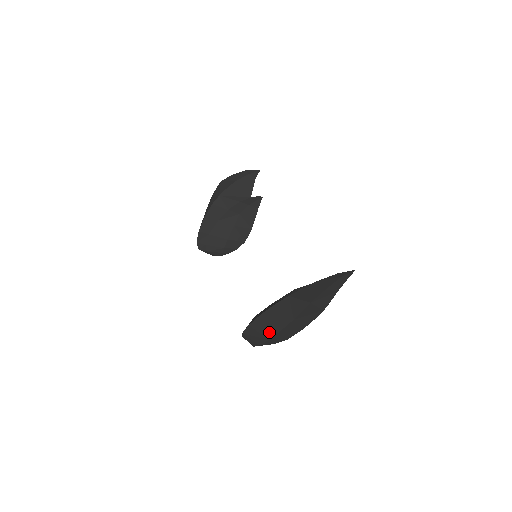
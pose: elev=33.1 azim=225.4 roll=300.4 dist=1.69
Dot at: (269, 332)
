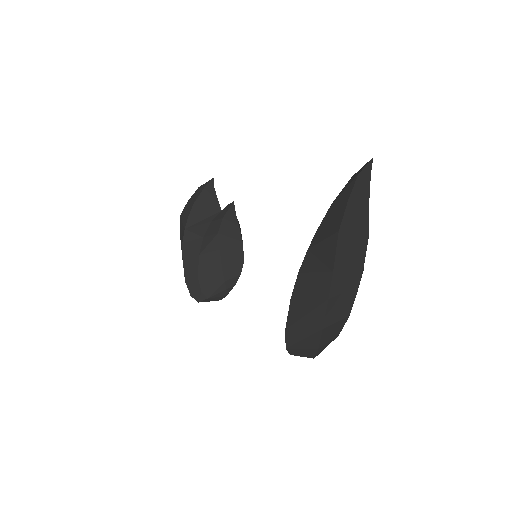
Dot at: (315, 317)
